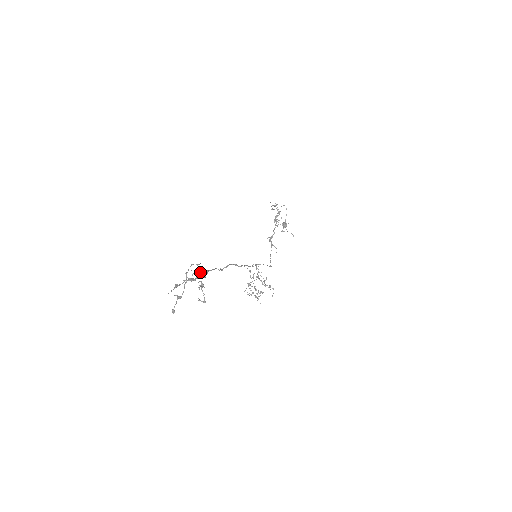
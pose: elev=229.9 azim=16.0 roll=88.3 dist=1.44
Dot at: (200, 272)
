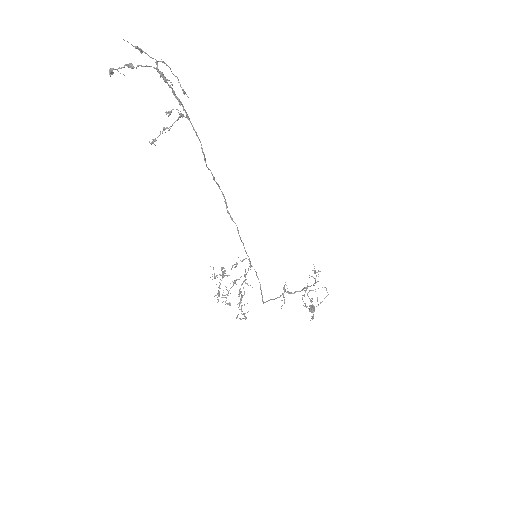
Dot at: (181, 113)
